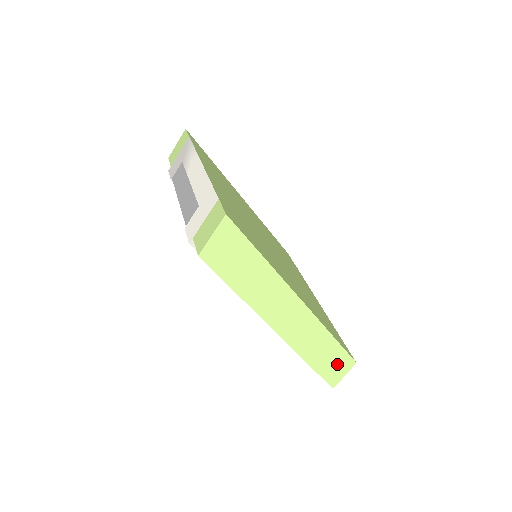
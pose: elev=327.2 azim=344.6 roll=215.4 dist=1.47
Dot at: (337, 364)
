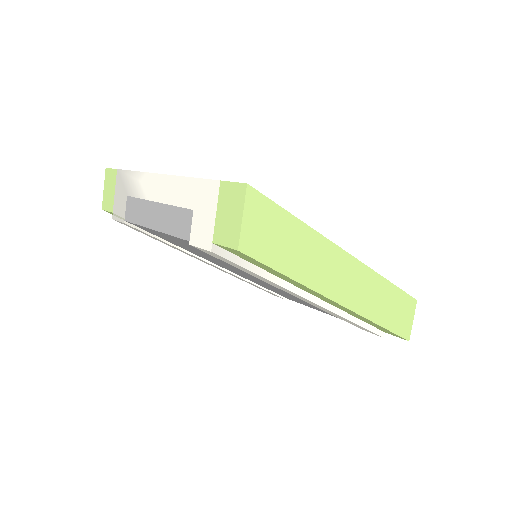
Dot at: (403, 311)
